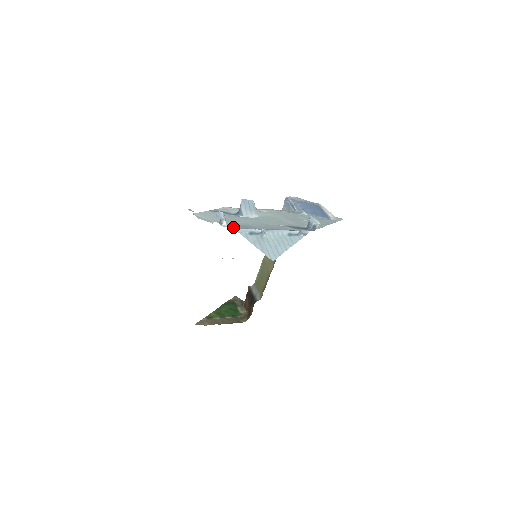
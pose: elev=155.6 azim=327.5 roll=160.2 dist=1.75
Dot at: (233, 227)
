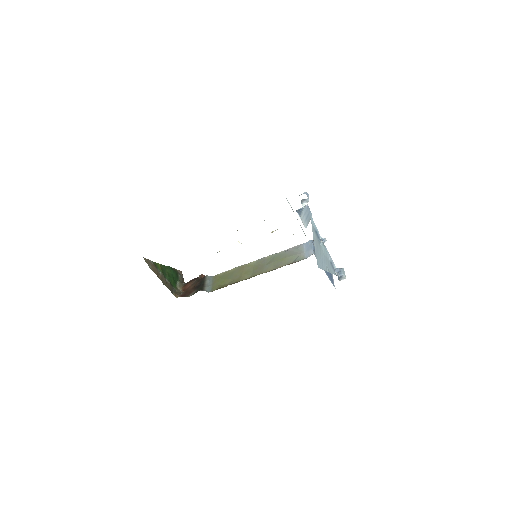
Dot at: occluded
